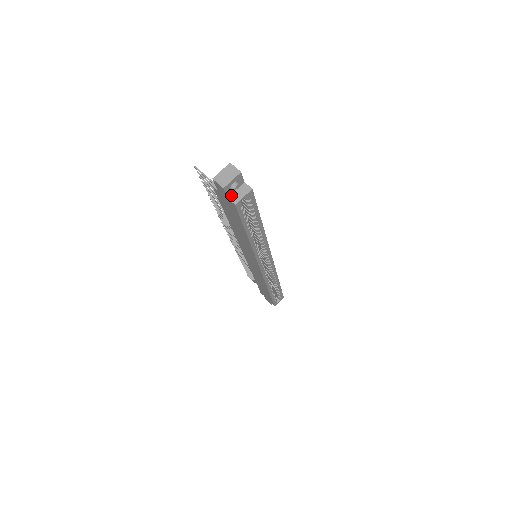
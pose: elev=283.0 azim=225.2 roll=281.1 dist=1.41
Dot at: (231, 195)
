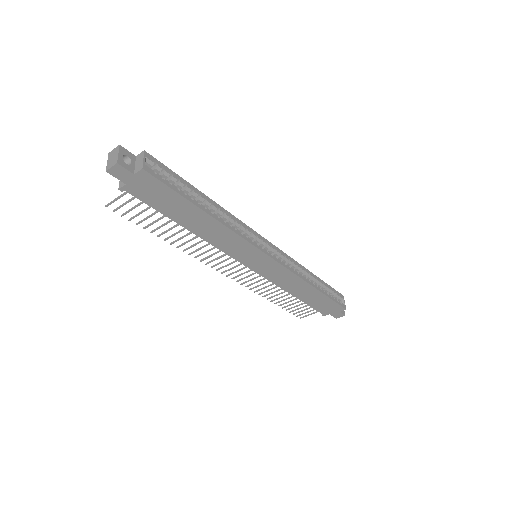
Dot at: (135, 170)
